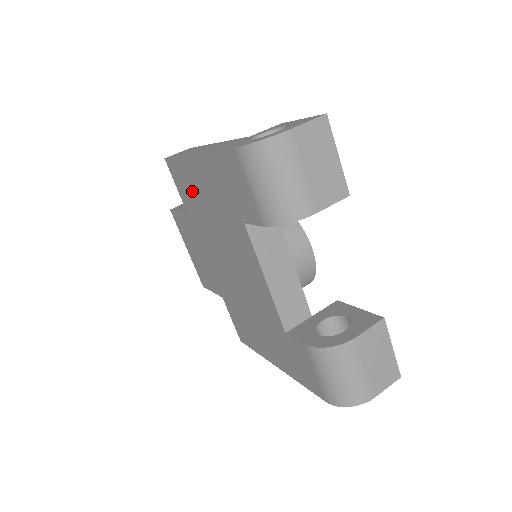
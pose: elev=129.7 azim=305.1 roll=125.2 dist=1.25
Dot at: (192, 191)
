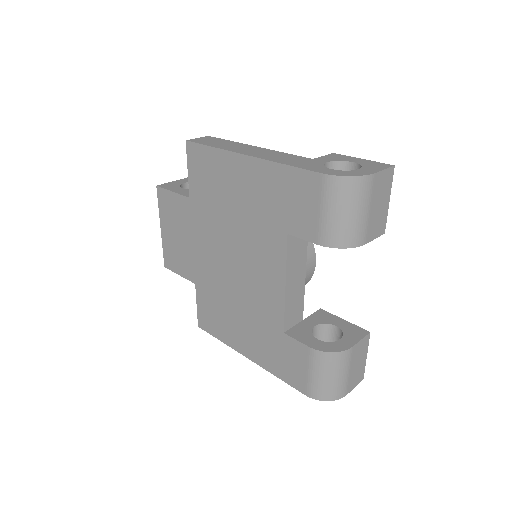
Dot at: (216, 183)
